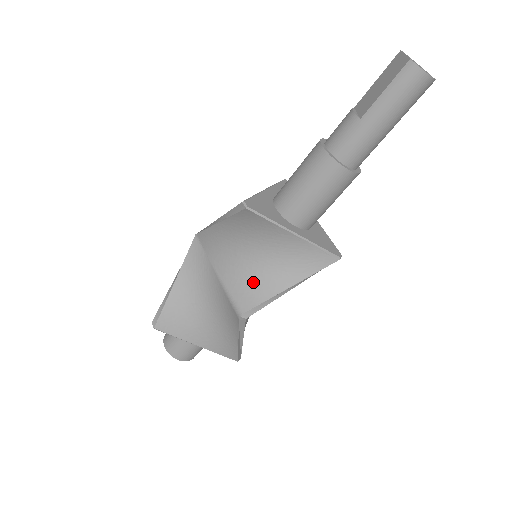
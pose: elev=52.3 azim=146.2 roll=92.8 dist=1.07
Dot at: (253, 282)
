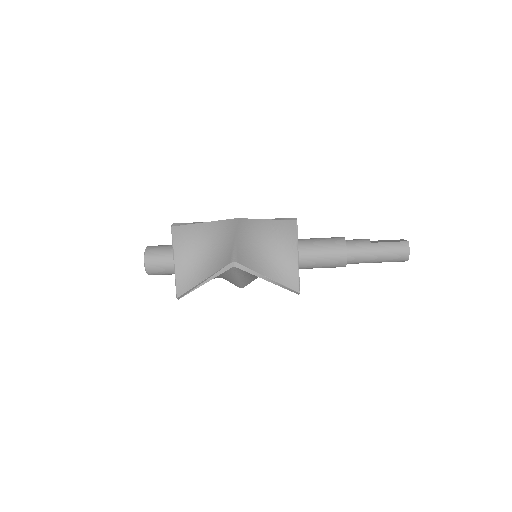
Dot at: (253, 257)
